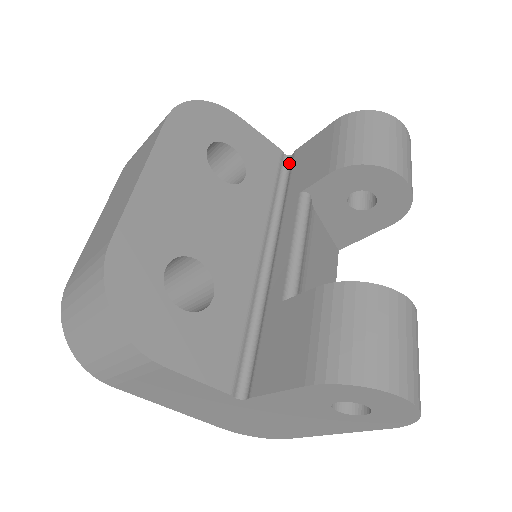
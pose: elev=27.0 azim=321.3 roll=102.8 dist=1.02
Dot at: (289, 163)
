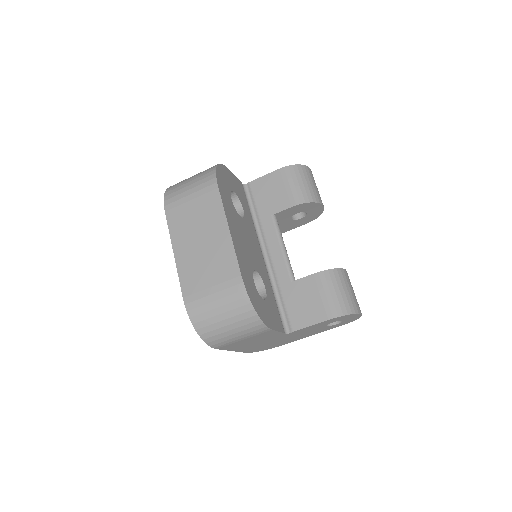
Dot at: (247, 191)
